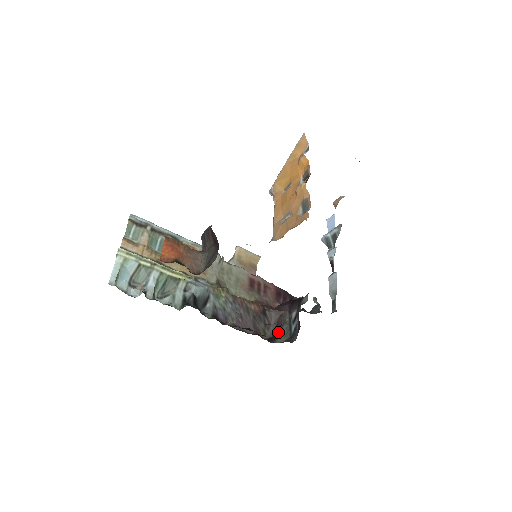
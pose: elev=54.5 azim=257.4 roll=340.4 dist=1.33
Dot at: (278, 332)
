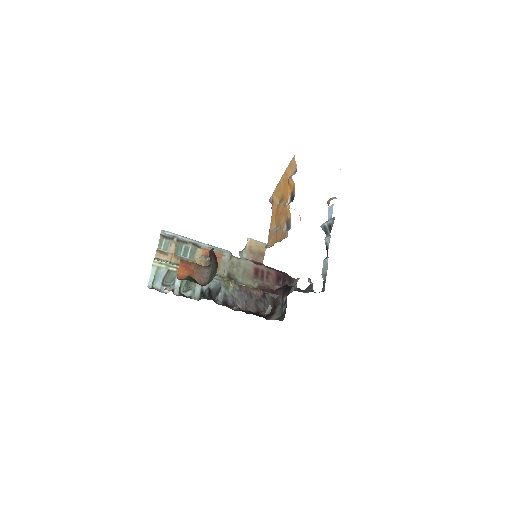
Dot at: (274, 310)
